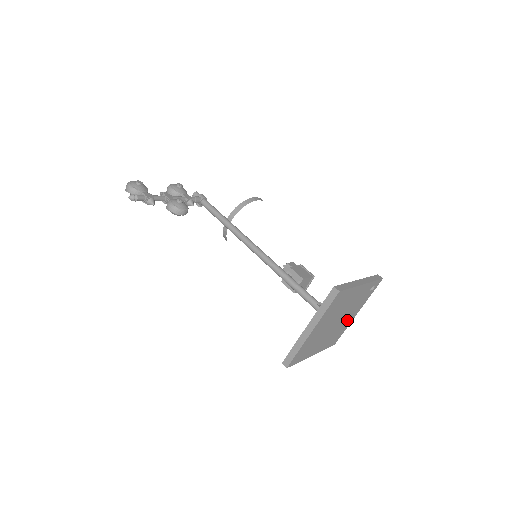
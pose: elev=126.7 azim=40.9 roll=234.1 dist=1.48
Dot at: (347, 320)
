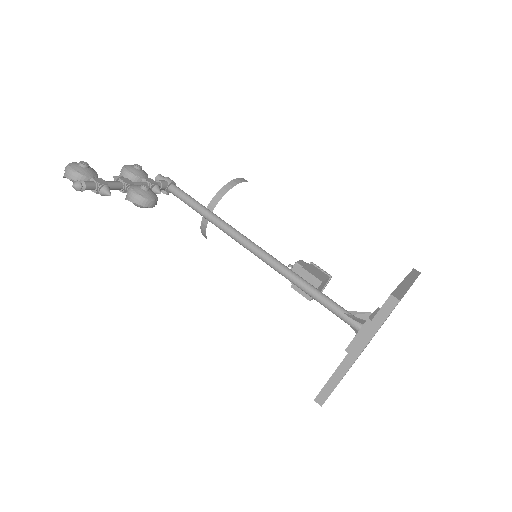
Dot at: occluded
